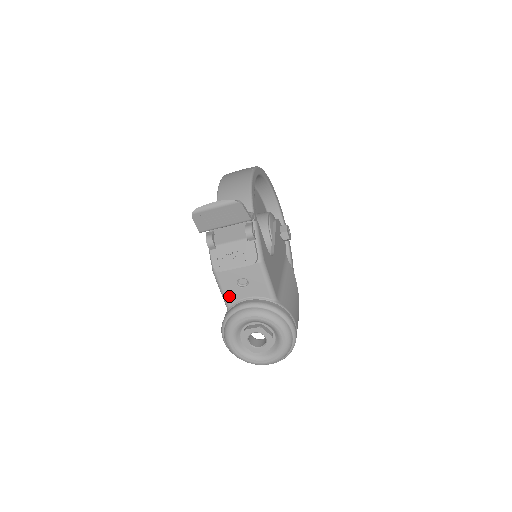
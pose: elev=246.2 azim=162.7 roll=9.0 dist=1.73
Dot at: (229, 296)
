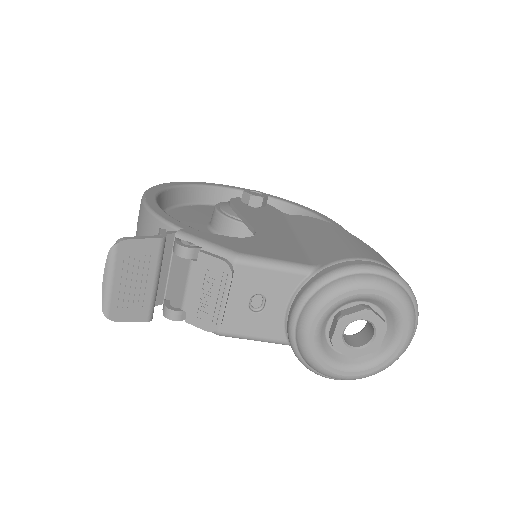
Dot at: (269, 333)
